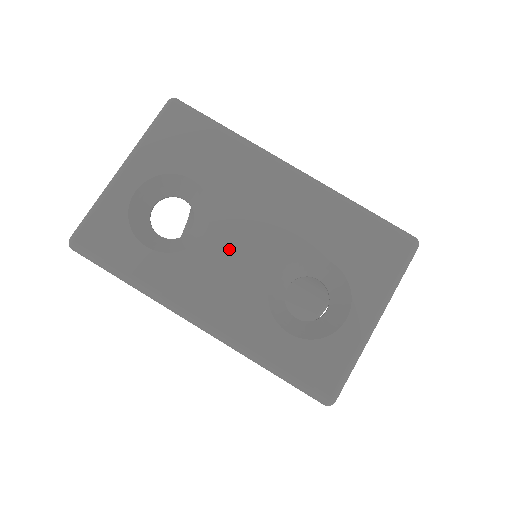
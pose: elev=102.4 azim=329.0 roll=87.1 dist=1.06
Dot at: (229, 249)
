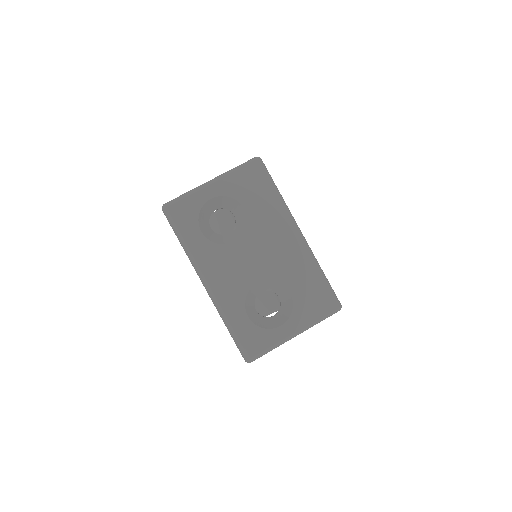
Dot at: (242, 257)
